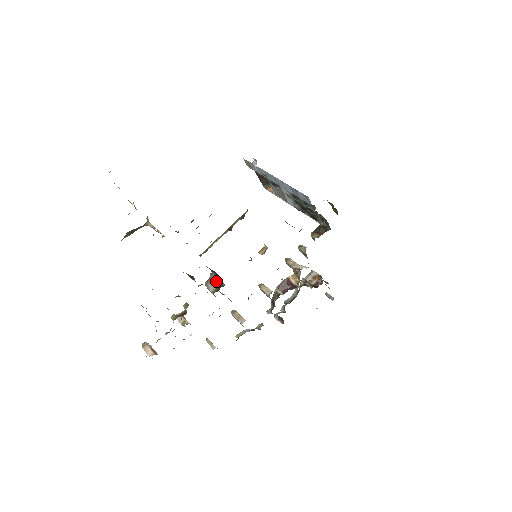
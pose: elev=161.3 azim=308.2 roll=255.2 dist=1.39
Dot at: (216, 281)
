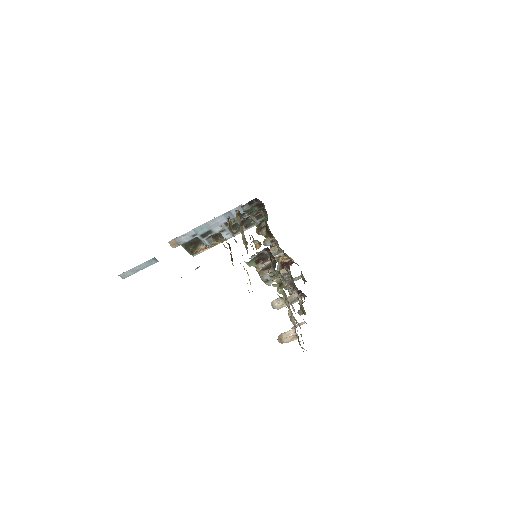
Dot at: (265, 266)
